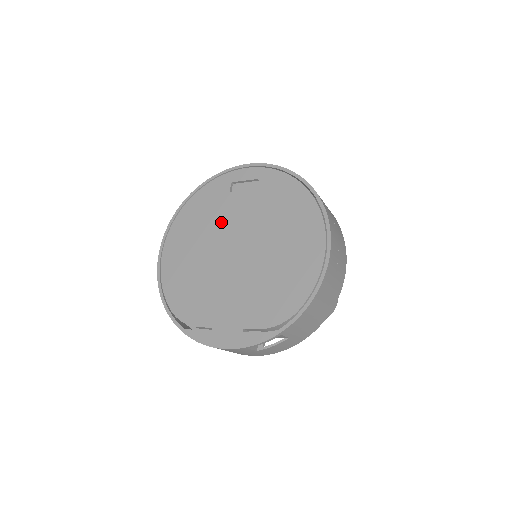
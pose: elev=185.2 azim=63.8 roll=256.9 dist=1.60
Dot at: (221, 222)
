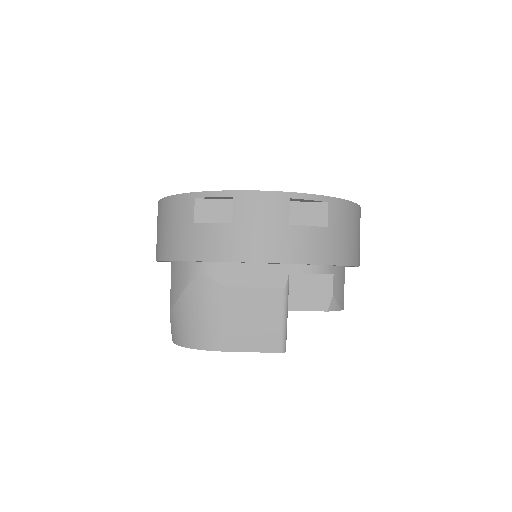
Dot at: occluded
